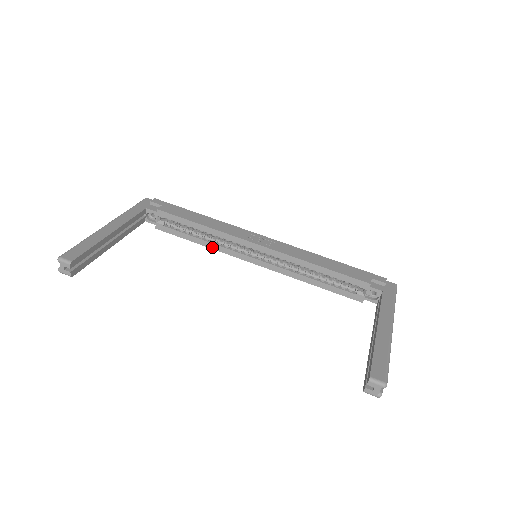
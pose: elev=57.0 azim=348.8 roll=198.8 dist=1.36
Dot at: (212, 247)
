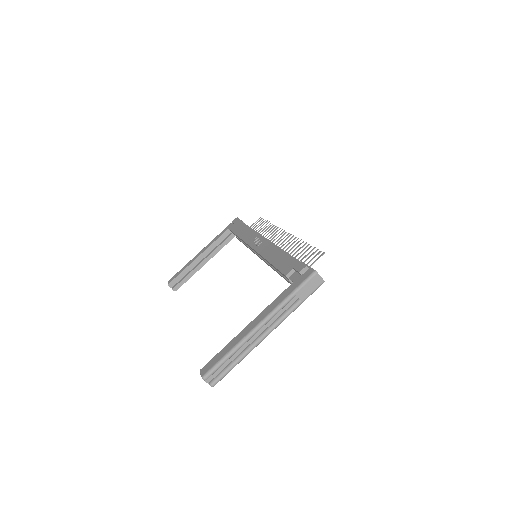
Dot at: occluded
